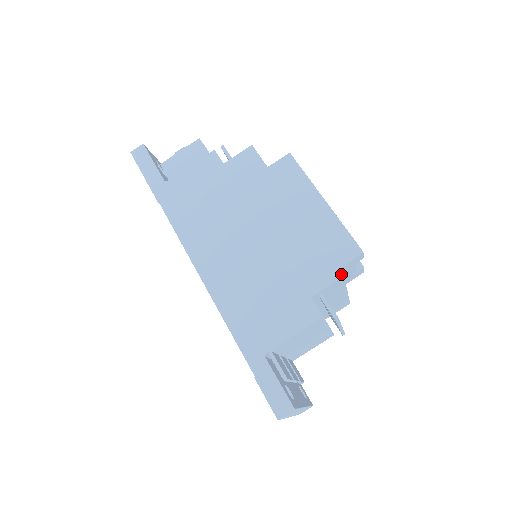
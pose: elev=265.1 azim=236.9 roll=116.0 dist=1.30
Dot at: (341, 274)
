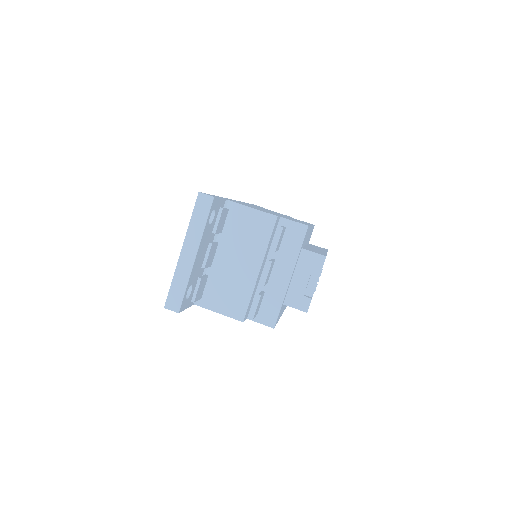
Dot at: occluded
